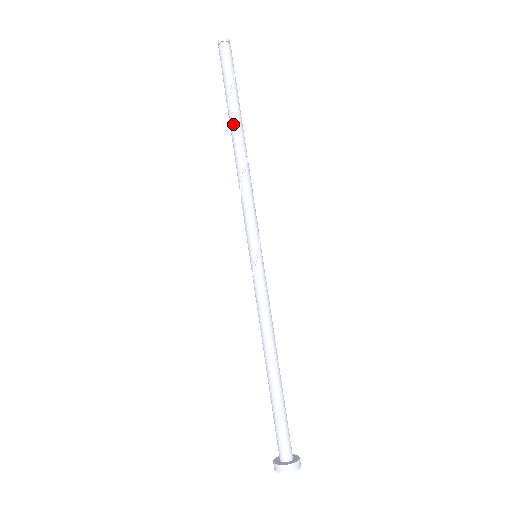
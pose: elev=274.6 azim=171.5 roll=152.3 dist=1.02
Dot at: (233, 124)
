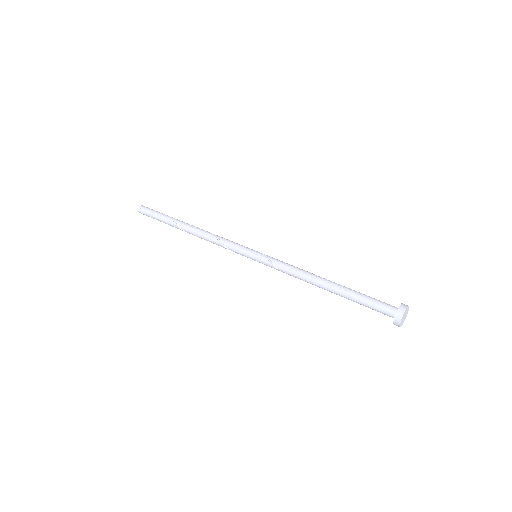
Dot at: (184, 222)
